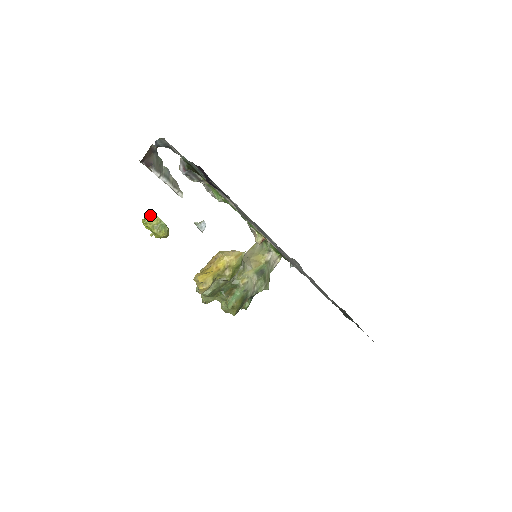
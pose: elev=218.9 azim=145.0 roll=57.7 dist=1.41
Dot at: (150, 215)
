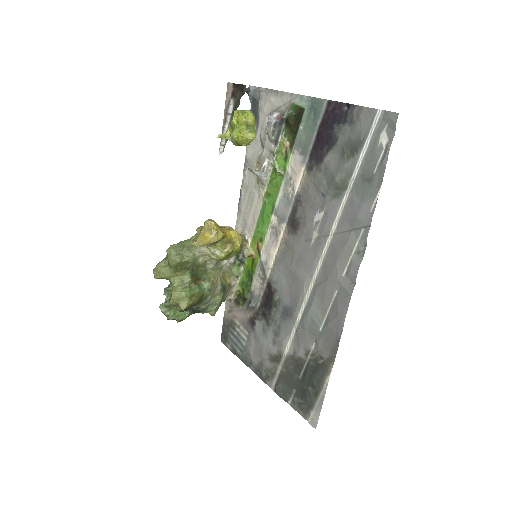
Dot at: occluded
